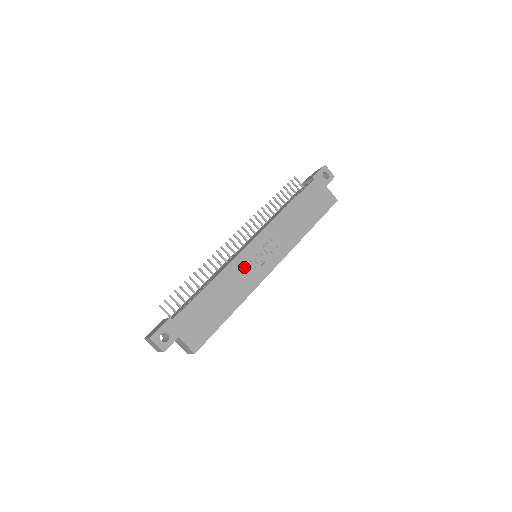
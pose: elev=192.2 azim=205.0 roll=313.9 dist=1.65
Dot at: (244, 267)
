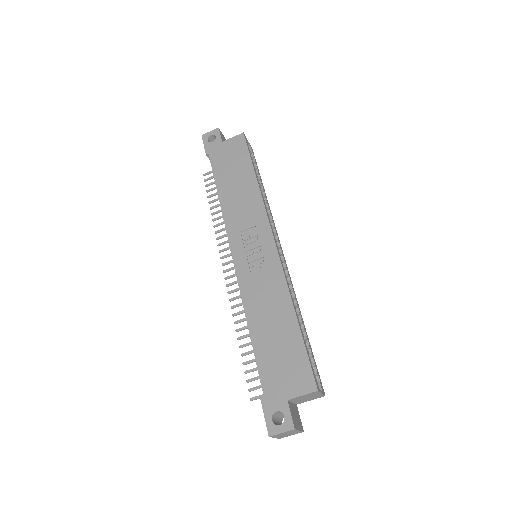
Dot at: (254, 278)
